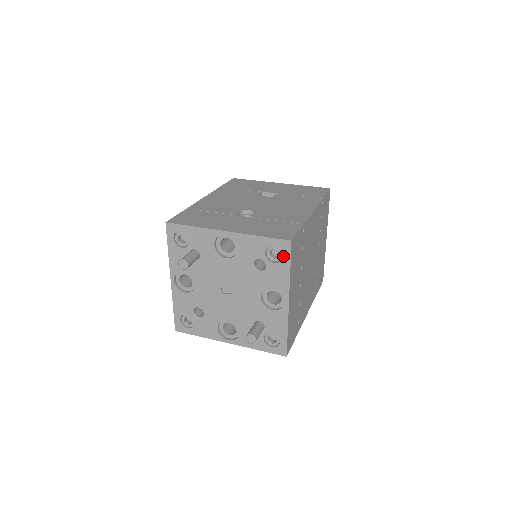
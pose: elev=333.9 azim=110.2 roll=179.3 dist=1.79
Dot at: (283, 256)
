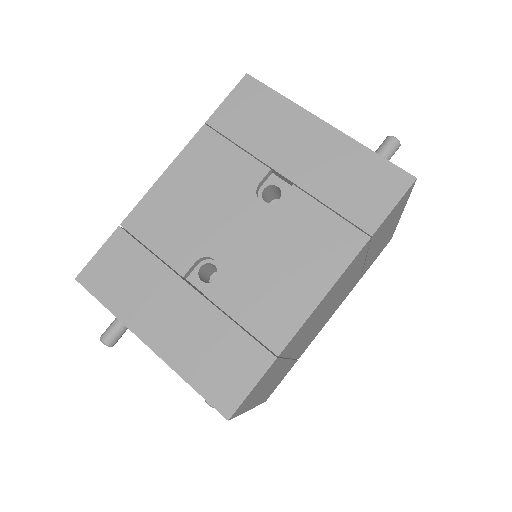
Dot at: occluded
